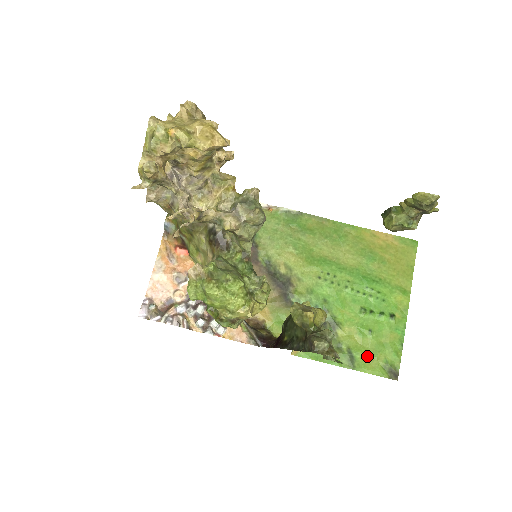
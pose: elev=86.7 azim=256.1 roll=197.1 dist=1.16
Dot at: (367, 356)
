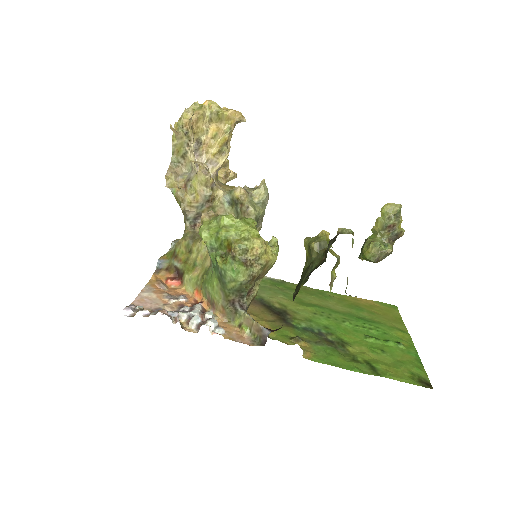
Dot at: (389, 368)
